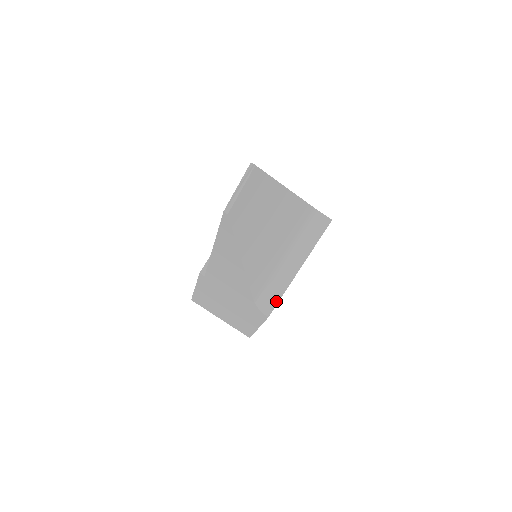
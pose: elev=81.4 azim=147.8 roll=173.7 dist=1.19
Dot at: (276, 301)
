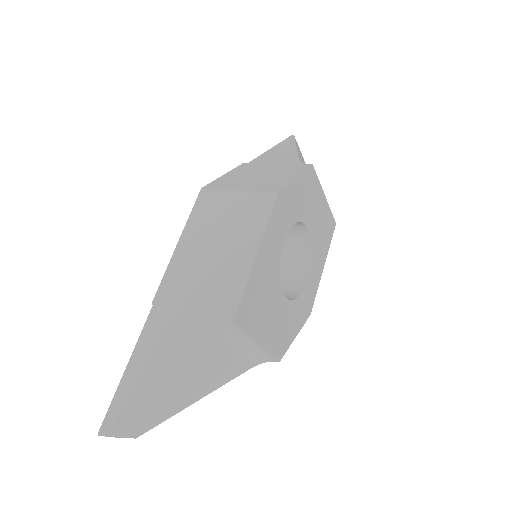
Dot at: (271, 356)
